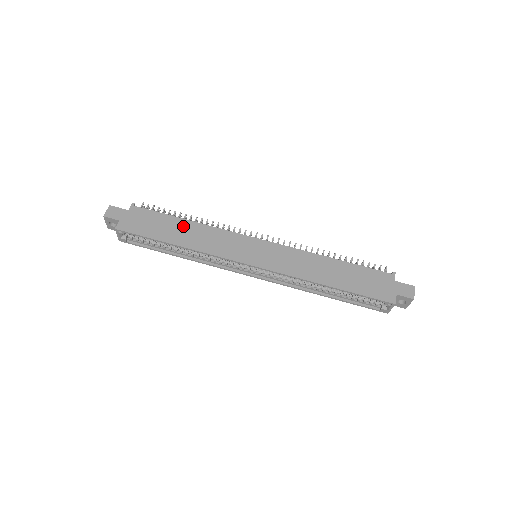
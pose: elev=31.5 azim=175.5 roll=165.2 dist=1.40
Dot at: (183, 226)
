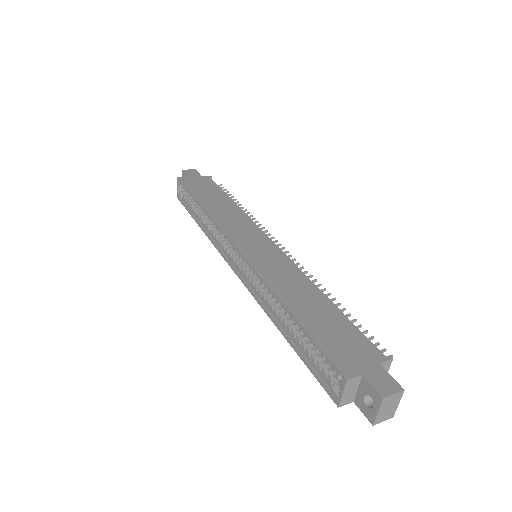
Dot at: (224, 201)
